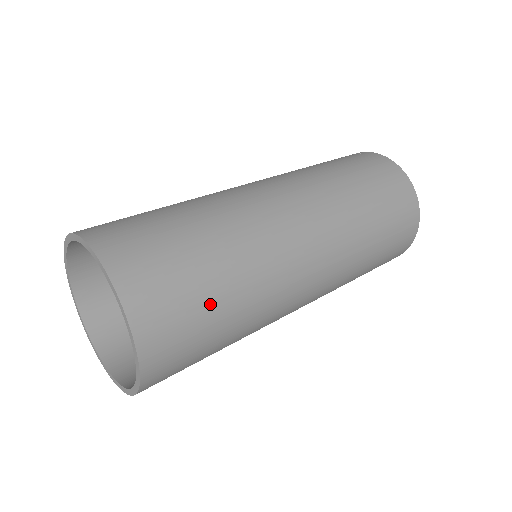
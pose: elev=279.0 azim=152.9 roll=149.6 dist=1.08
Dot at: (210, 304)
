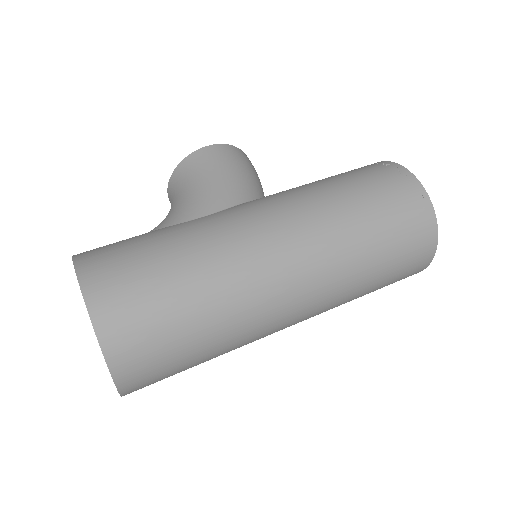
Dot at: occluded
